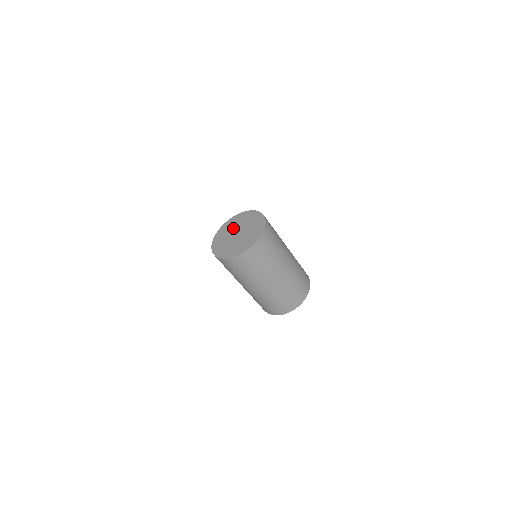
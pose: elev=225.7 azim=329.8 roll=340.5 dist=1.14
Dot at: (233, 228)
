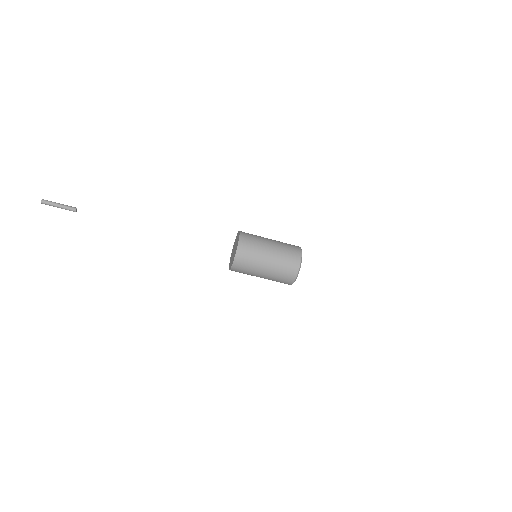
Dot at: (235, 243)
